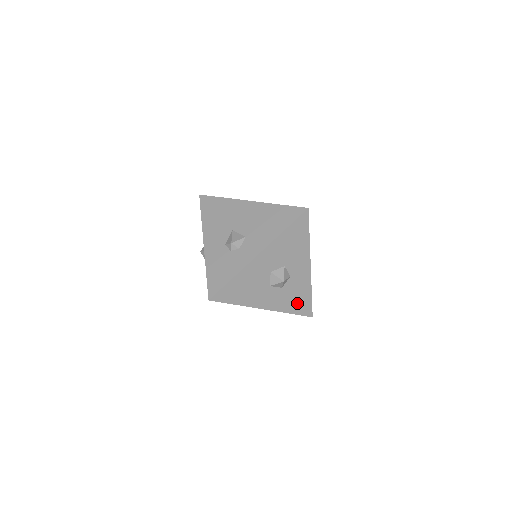
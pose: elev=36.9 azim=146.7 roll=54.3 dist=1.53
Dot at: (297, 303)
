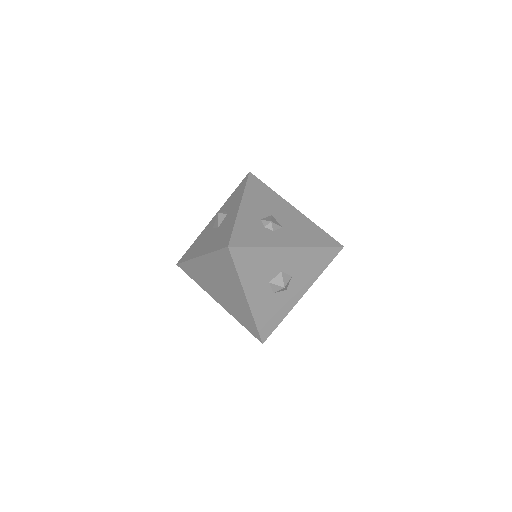
Dot at: (267, 319)
